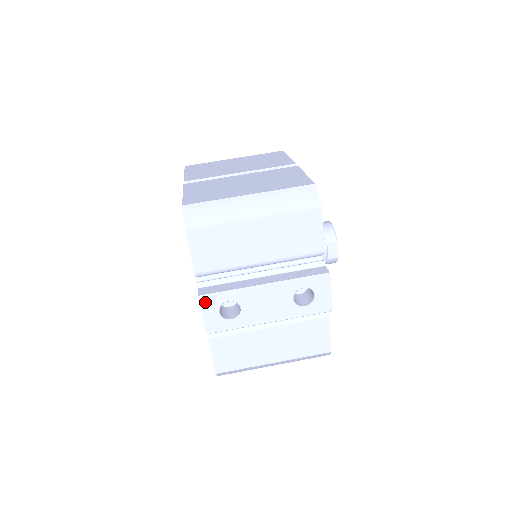
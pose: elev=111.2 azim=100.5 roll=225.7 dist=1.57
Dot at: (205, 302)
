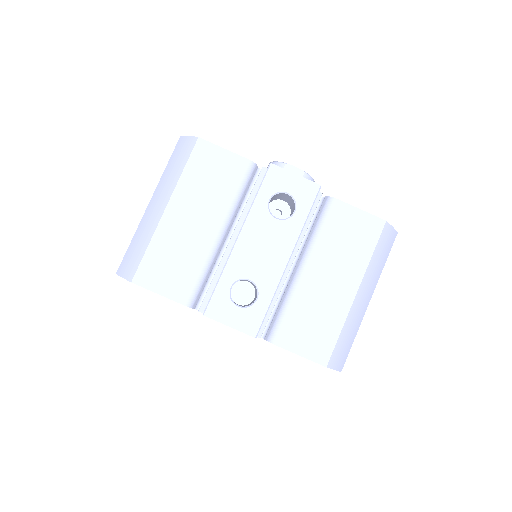
Dot at: (215, 312)
